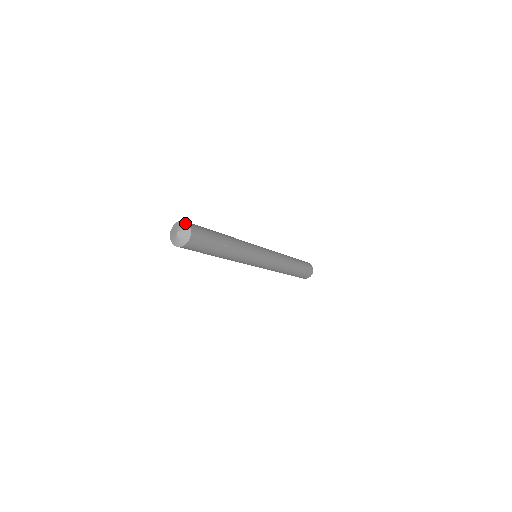
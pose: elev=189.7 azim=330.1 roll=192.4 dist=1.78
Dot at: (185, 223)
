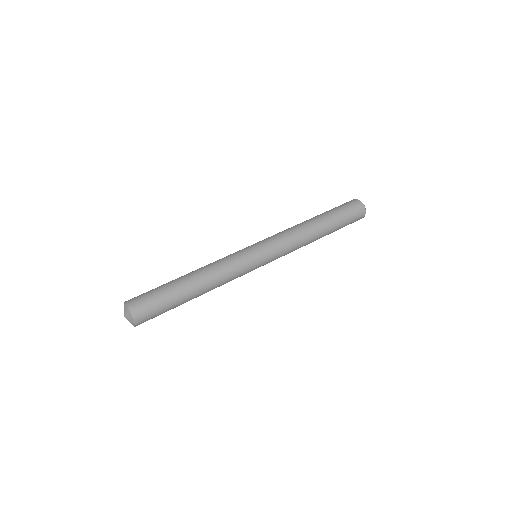
Dot at: (129, 313)
